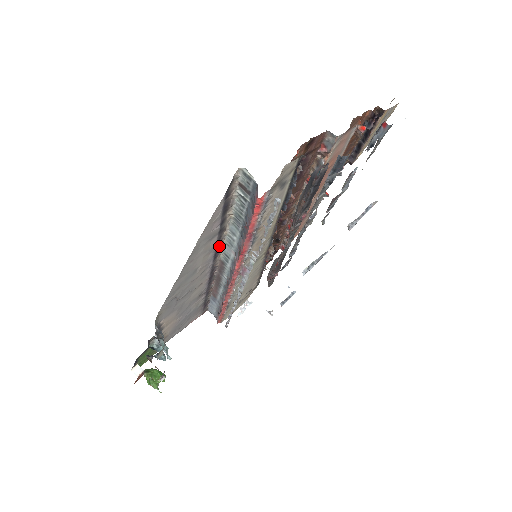
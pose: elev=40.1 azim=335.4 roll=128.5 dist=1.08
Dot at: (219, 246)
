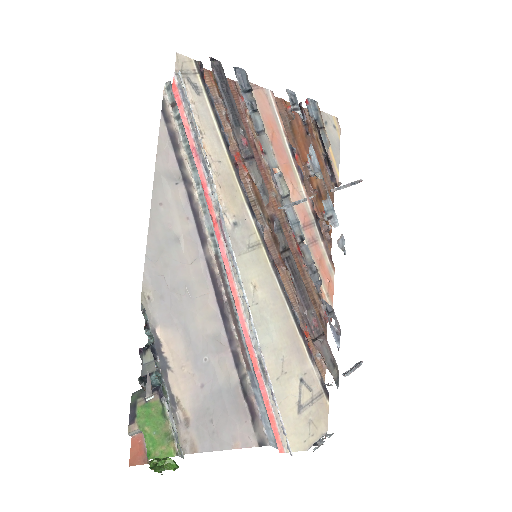
Dot at: (200, 220)
